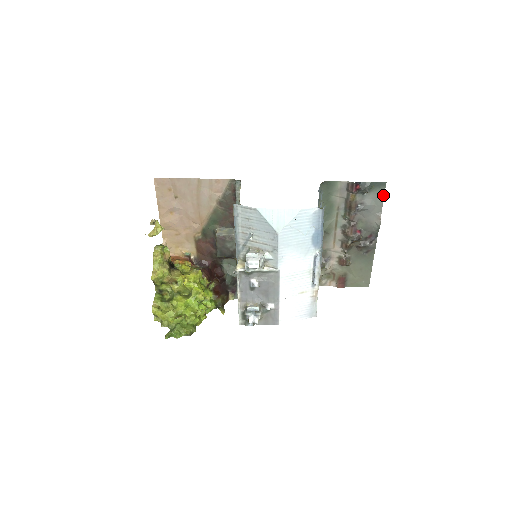
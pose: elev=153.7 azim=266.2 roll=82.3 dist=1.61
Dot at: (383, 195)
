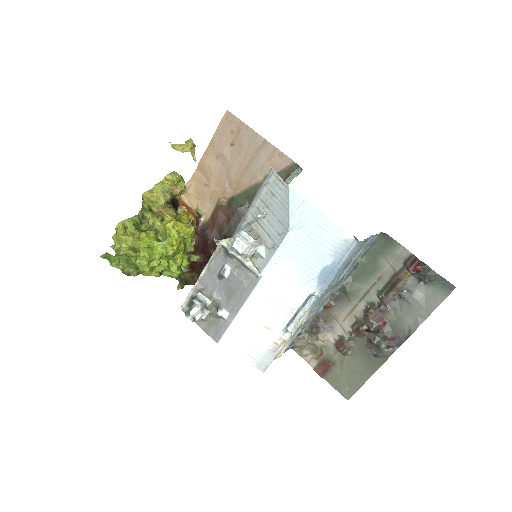
Dot at: (441, 301)
